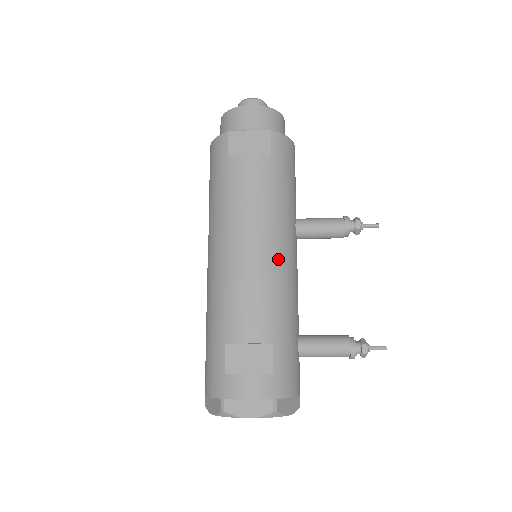
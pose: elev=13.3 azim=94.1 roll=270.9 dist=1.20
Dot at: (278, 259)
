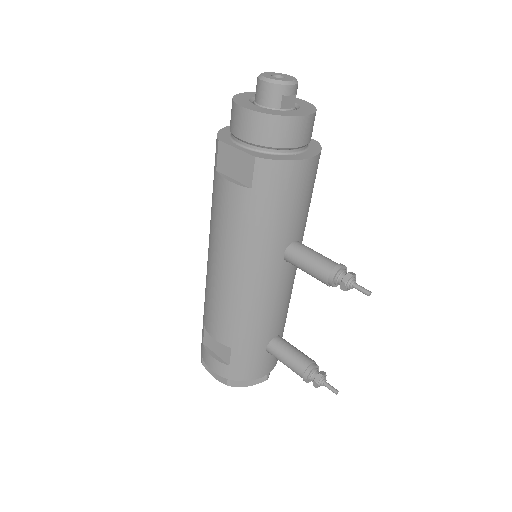
Dot at: (246, 290)
